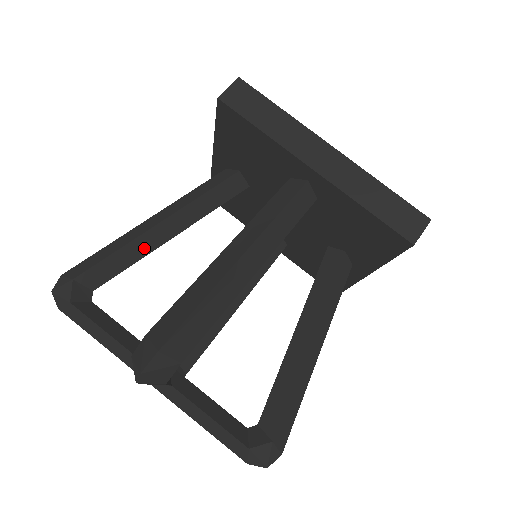
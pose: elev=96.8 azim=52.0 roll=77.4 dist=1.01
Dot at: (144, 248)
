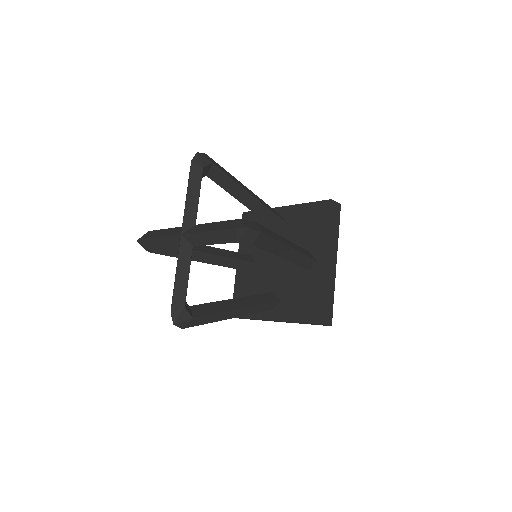
Dot at: (237, 193)
